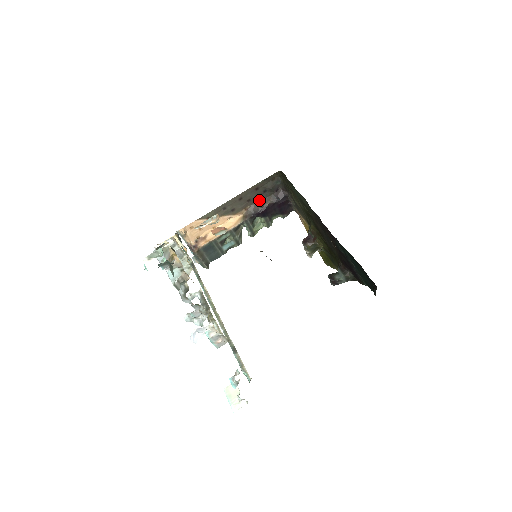
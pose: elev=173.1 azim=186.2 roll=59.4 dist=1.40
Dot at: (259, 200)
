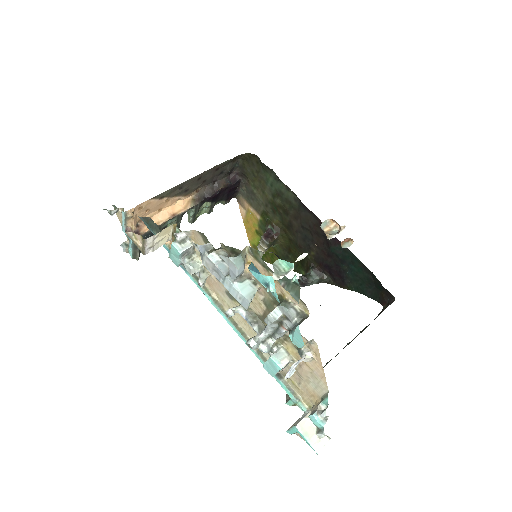
Dot at: (212, 182)
